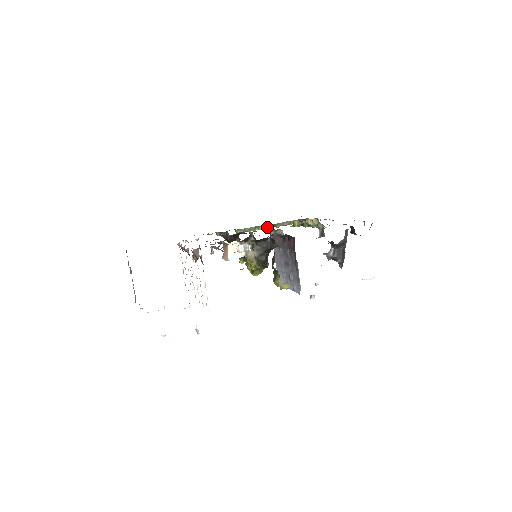
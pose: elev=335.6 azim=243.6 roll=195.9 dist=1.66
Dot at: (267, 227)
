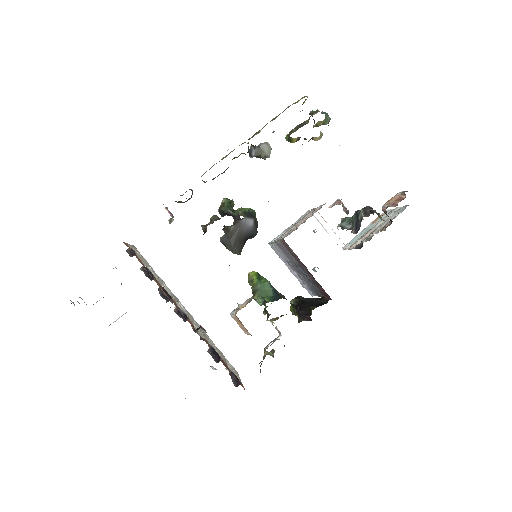
Dot at: occluded
